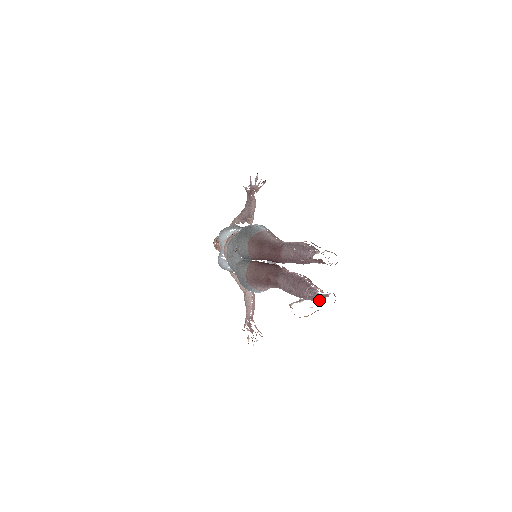
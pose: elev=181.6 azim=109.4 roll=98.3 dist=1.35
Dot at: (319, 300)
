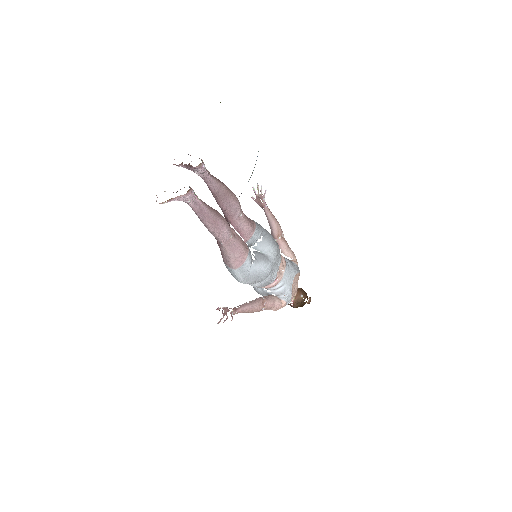
Dot at: occluded
